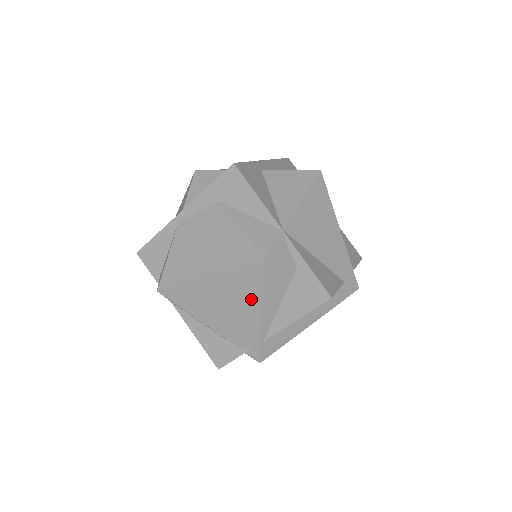
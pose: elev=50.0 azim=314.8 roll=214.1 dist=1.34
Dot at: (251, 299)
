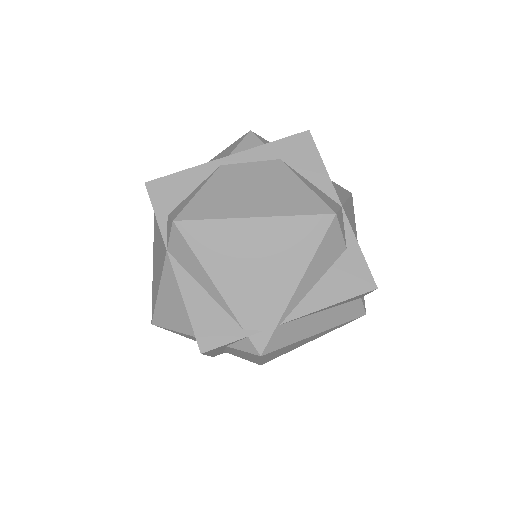
Dot at: (295, 261)
